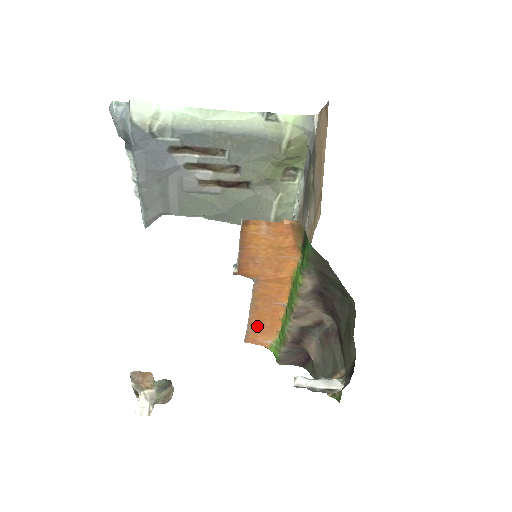
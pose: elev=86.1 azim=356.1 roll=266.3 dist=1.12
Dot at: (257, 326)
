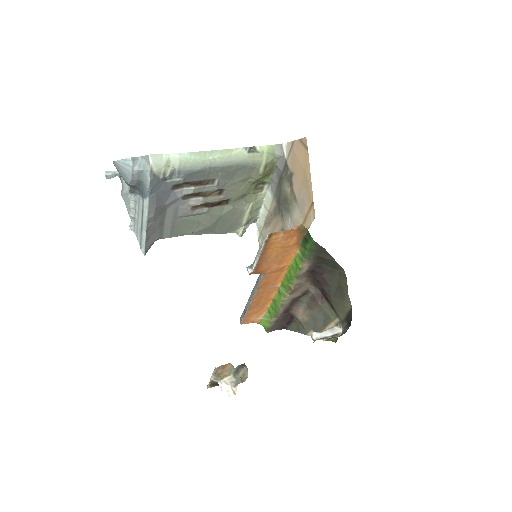
Dot at: (253, 308)
